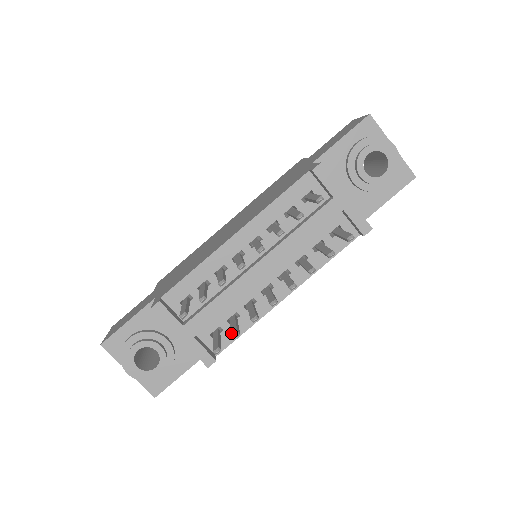
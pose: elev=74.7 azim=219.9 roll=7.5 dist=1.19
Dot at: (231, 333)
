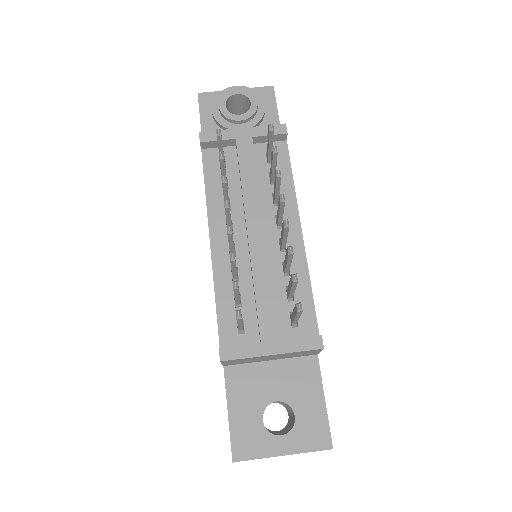
Dot at: (291, 285)
